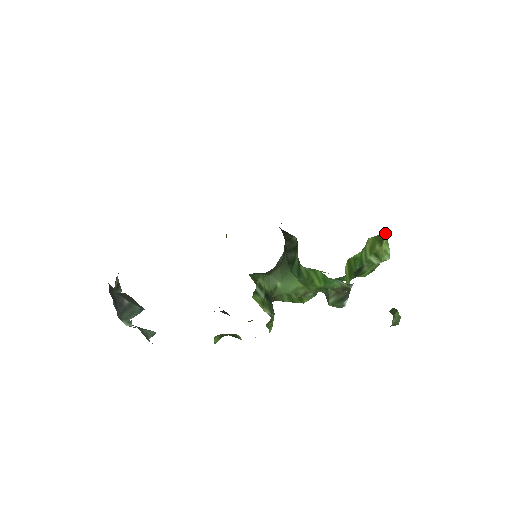
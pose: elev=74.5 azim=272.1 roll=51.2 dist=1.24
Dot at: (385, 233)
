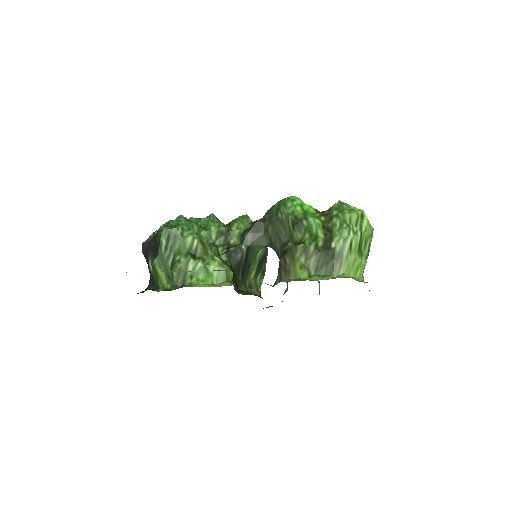
Dot at: occluded
